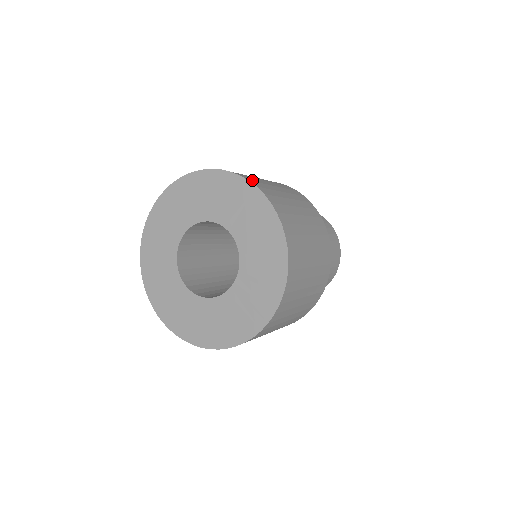
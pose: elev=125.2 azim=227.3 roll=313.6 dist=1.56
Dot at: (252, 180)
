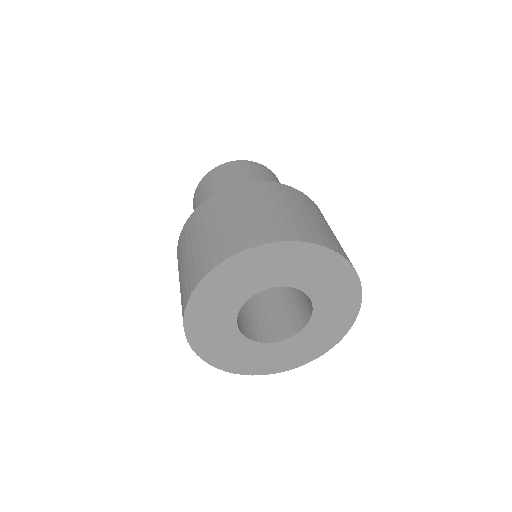
Dot at: (251, 240)
